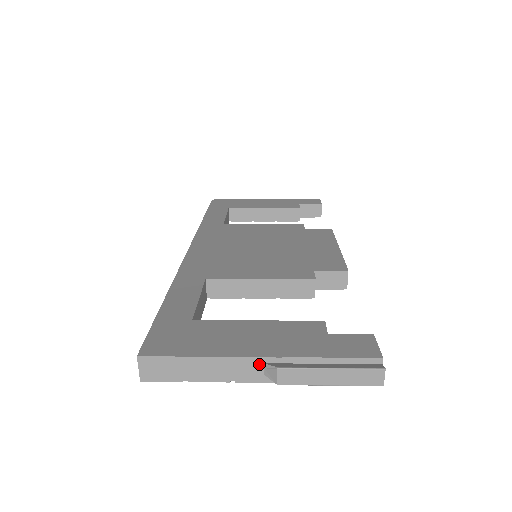
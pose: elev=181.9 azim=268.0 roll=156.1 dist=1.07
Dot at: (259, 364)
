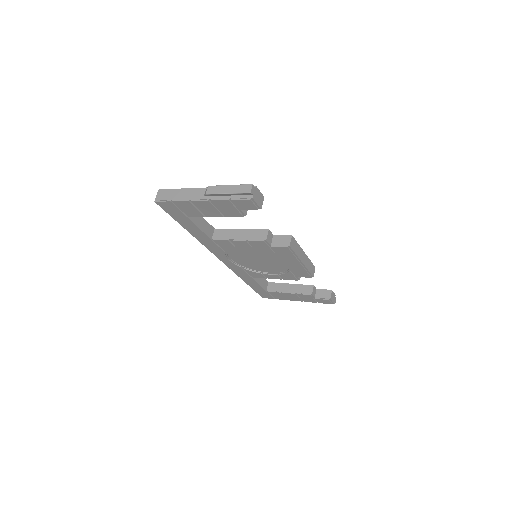
Dot at: (203, 191)
